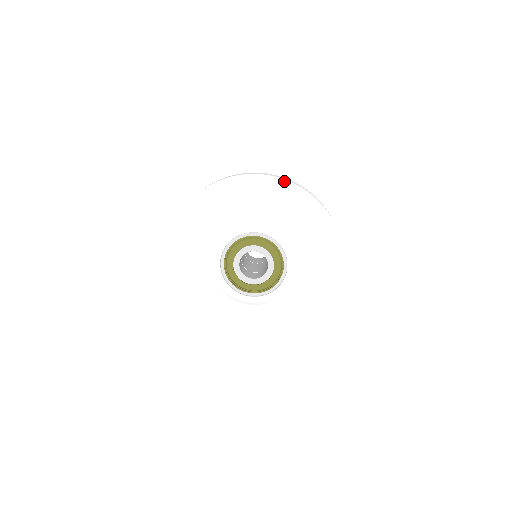
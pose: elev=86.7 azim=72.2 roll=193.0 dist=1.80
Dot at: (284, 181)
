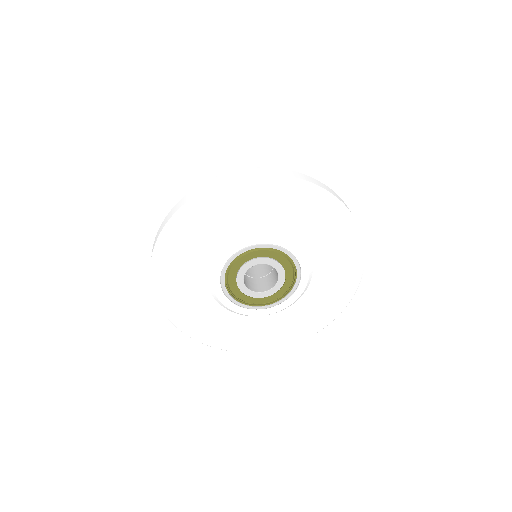
Dot at: (323, 191)
